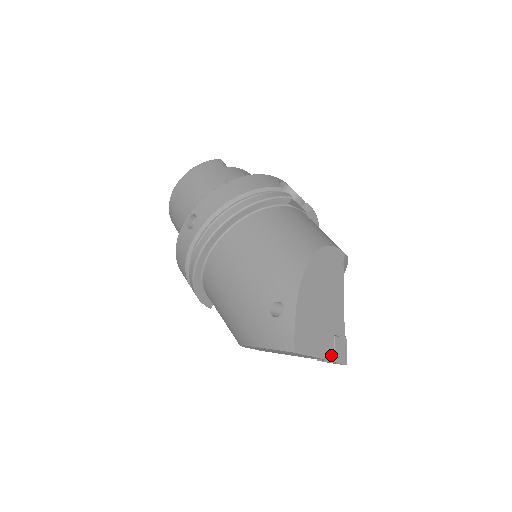
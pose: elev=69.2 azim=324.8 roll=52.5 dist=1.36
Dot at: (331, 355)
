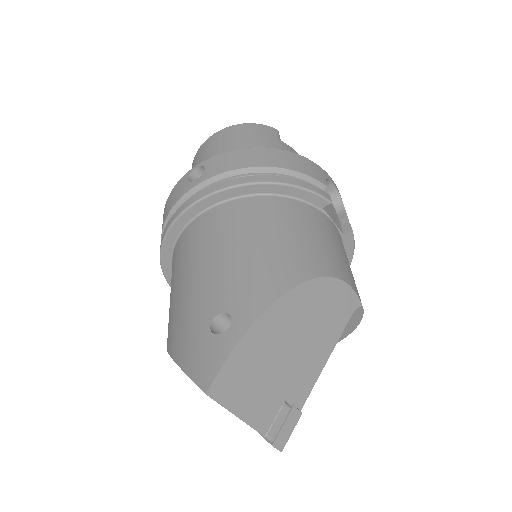
Dot at: (265, 426)
